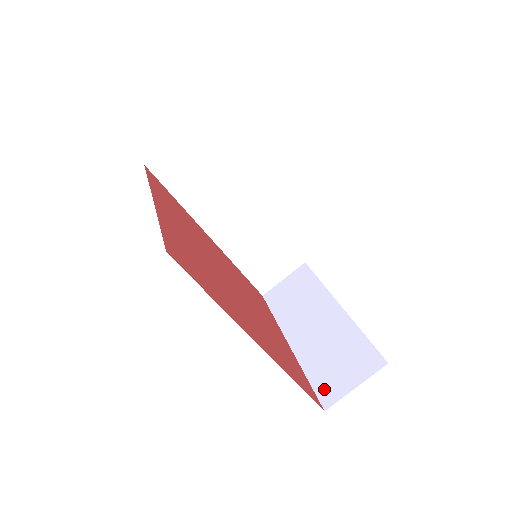
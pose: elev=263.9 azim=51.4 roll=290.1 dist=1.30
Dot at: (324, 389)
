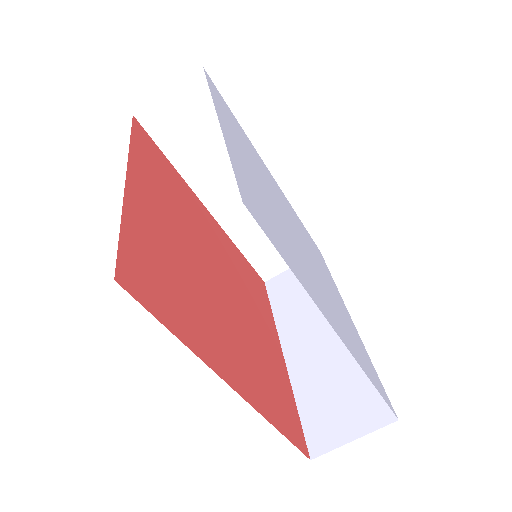
Dot at: (315, 430)
